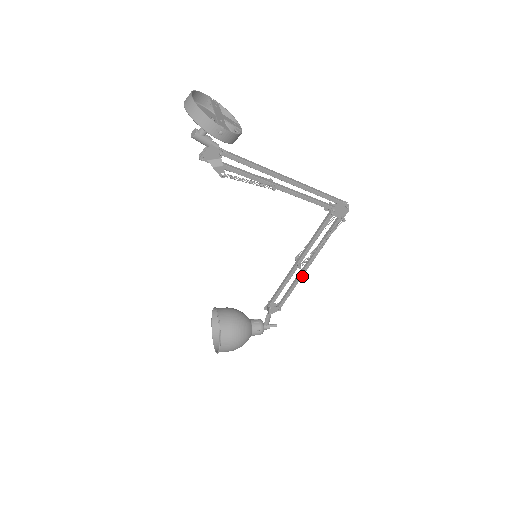
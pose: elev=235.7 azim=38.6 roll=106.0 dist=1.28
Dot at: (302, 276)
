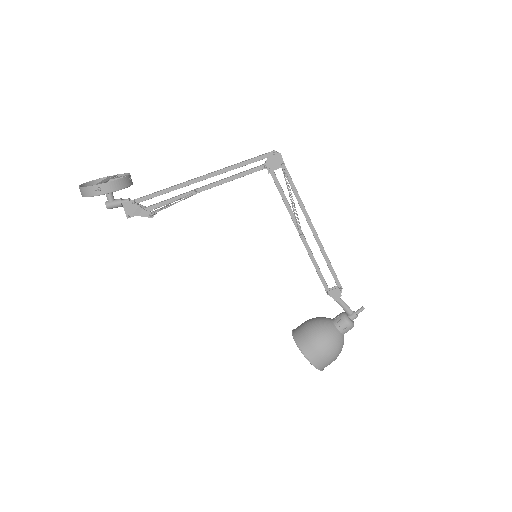
Dot at: (320, 242)
